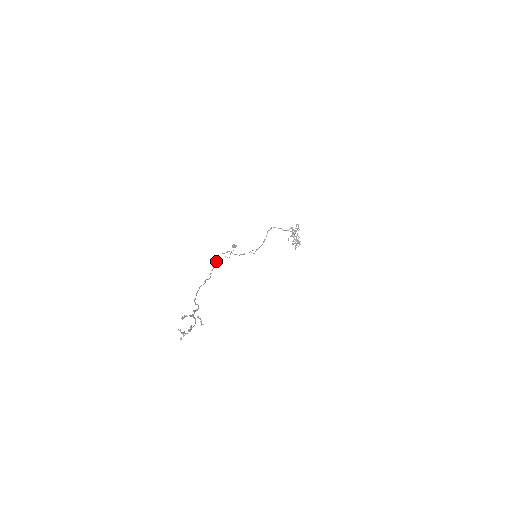
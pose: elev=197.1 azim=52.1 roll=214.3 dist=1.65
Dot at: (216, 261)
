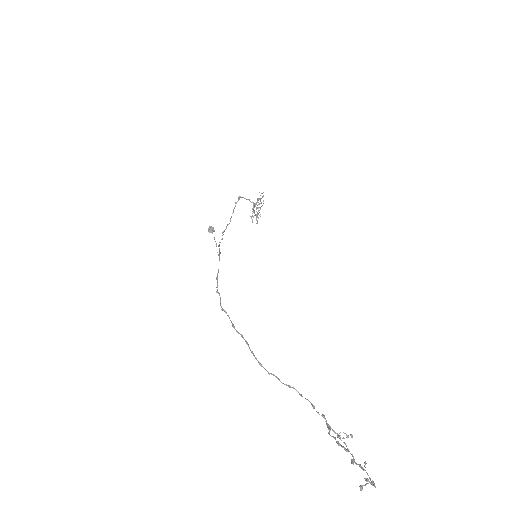
Dot at: occluded
